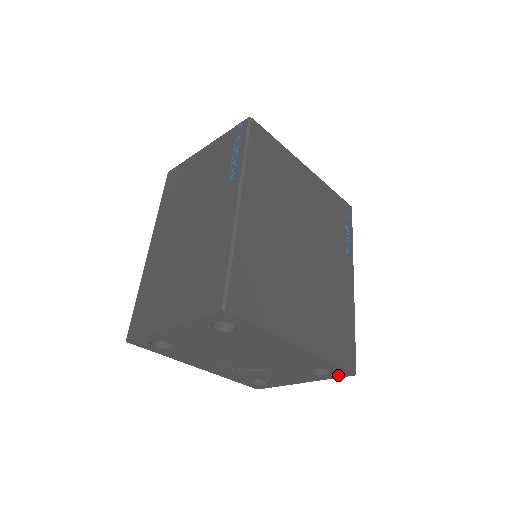
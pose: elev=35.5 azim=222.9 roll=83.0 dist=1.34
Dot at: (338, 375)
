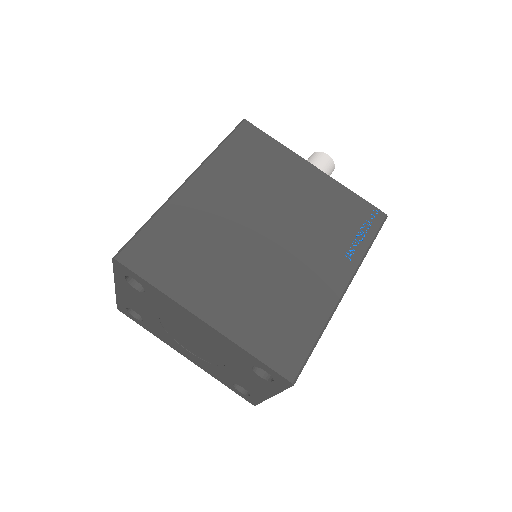
Dot at: (281, 383)
